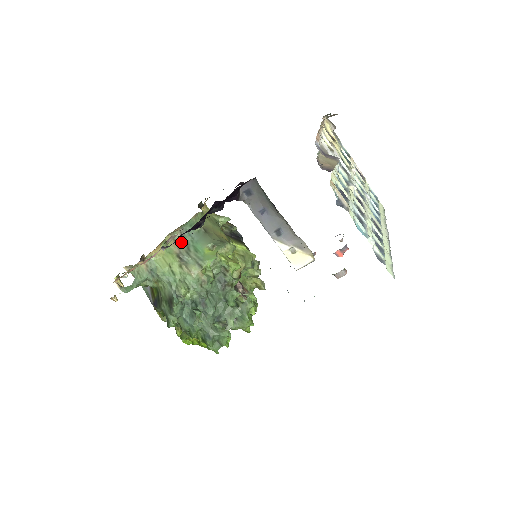
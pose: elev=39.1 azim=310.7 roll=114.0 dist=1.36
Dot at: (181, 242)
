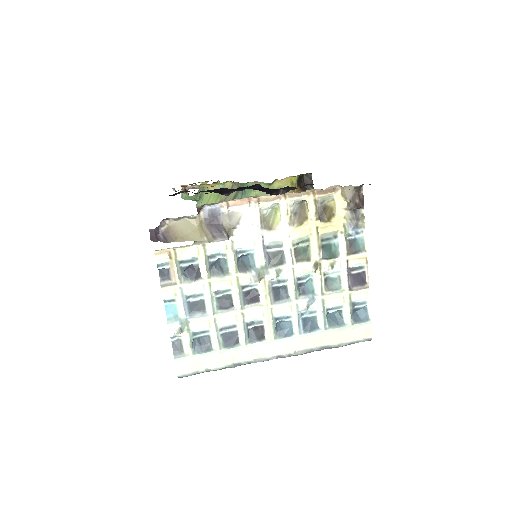
Dot at: (233, 194)
